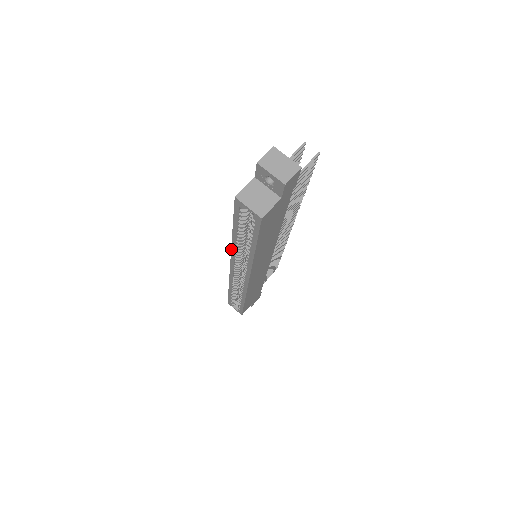
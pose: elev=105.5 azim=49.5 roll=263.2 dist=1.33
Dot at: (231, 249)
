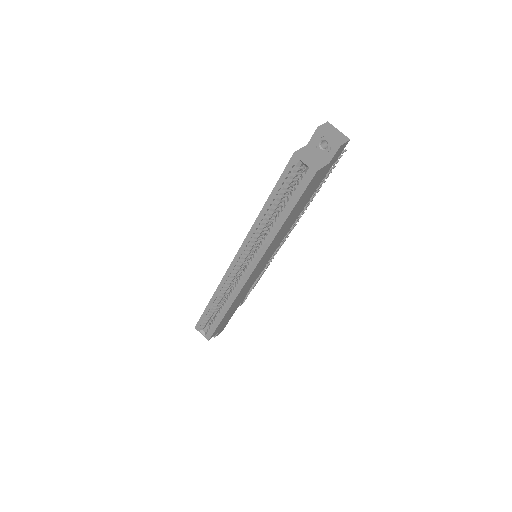
Dot at: (249, 231)
